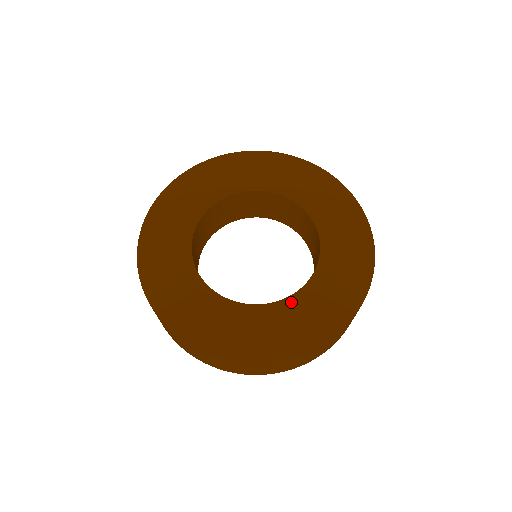
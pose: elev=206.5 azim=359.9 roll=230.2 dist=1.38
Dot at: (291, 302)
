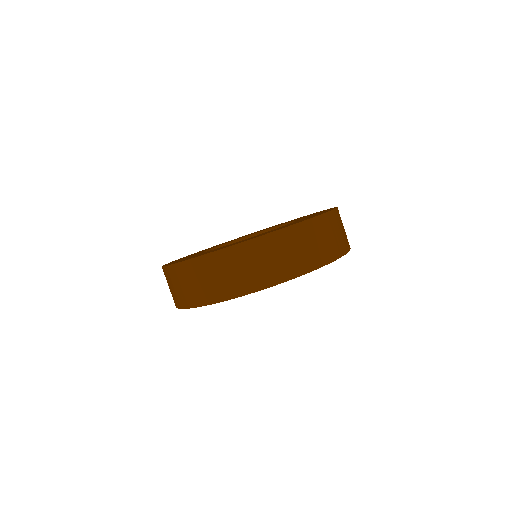
Dot at: (236, 242)
